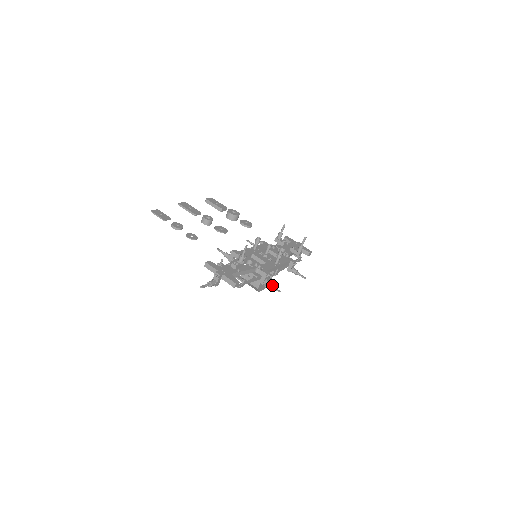
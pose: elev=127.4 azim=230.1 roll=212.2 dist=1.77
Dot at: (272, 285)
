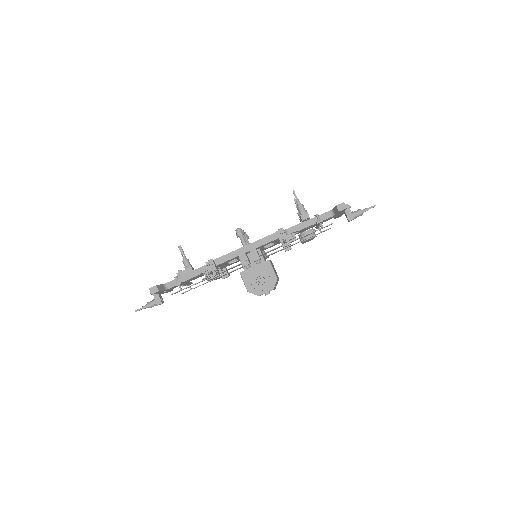
Dot at: occluded
